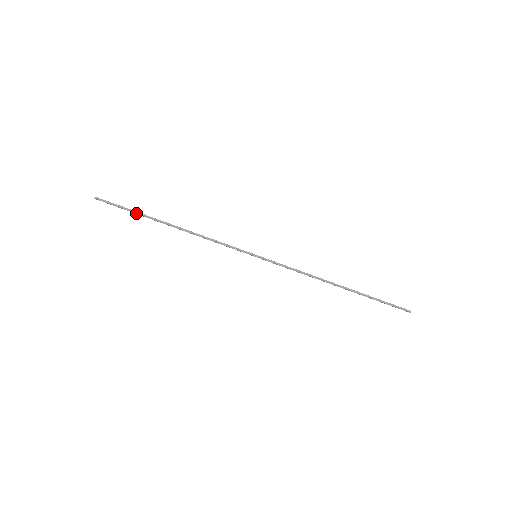
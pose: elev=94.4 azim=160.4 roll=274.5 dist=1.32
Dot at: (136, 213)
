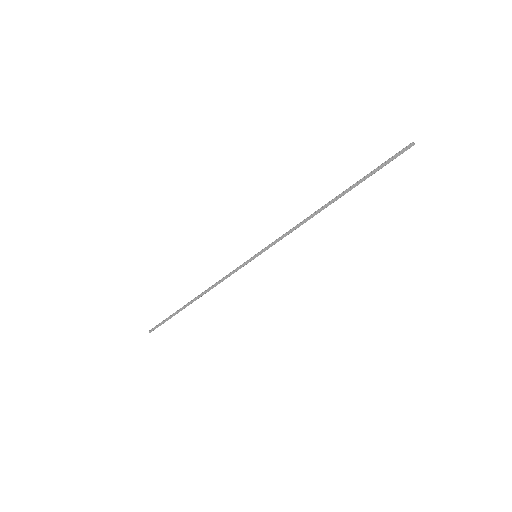
Dot at: (172, 315)
